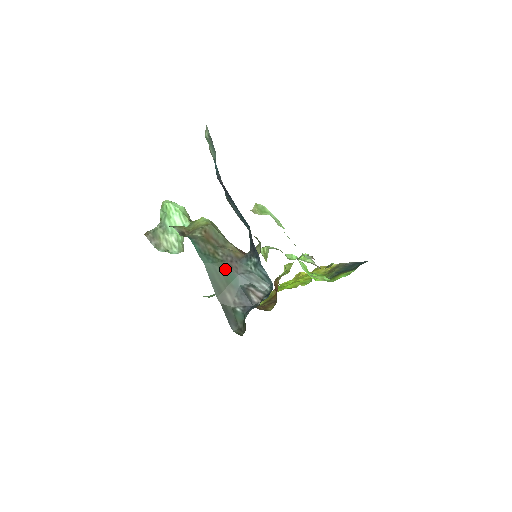
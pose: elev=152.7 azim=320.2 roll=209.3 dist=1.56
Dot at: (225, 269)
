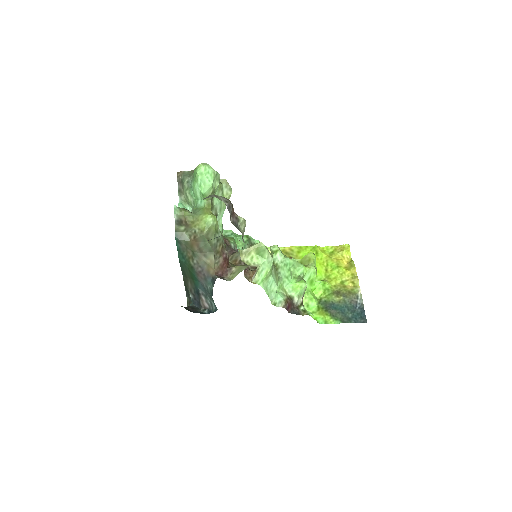
Dot at: (192, 272)
